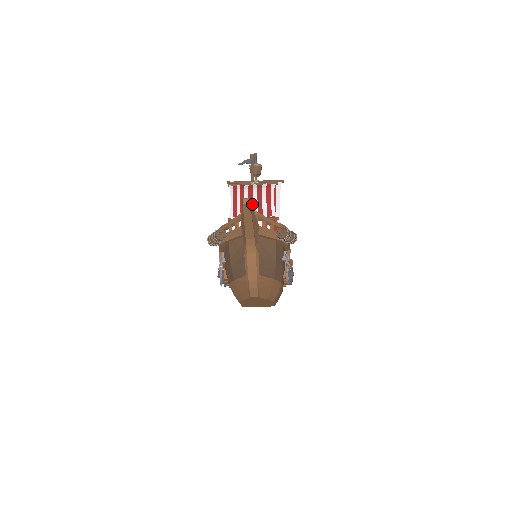
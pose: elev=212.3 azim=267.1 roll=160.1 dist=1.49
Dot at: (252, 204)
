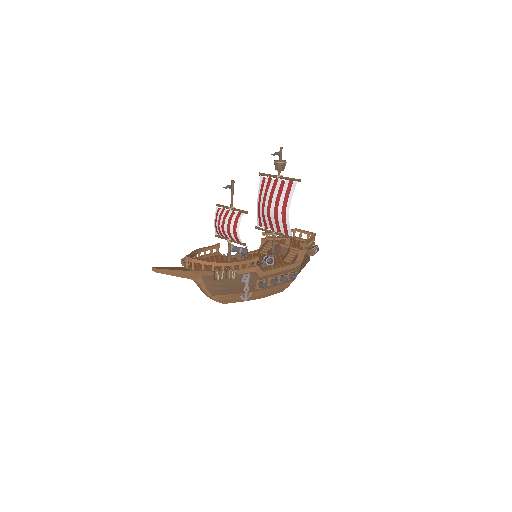
Dot at: (224, 230)
